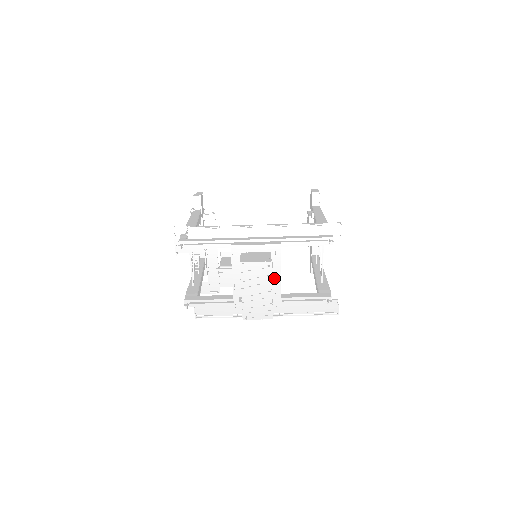
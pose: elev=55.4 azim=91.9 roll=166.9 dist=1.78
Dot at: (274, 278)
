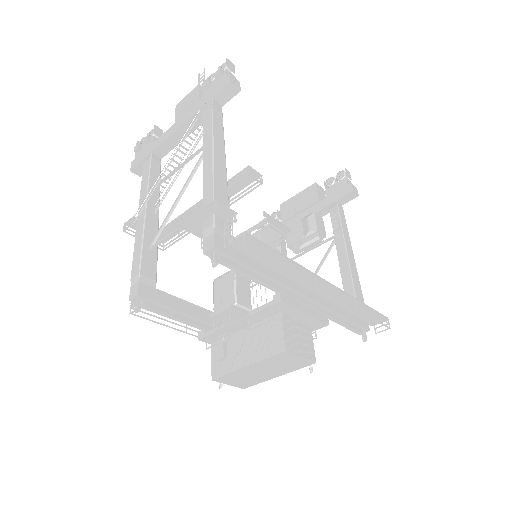
Dot at: occluded
